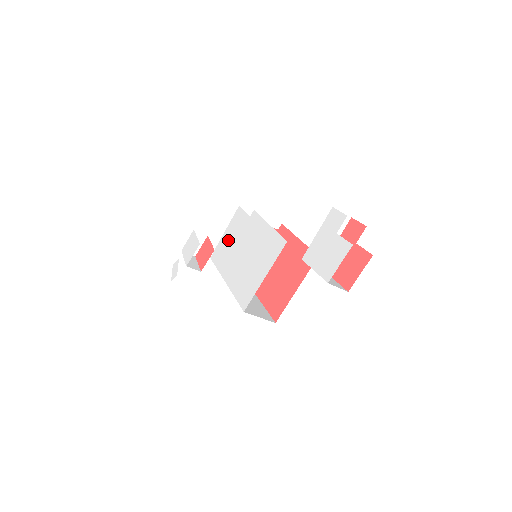
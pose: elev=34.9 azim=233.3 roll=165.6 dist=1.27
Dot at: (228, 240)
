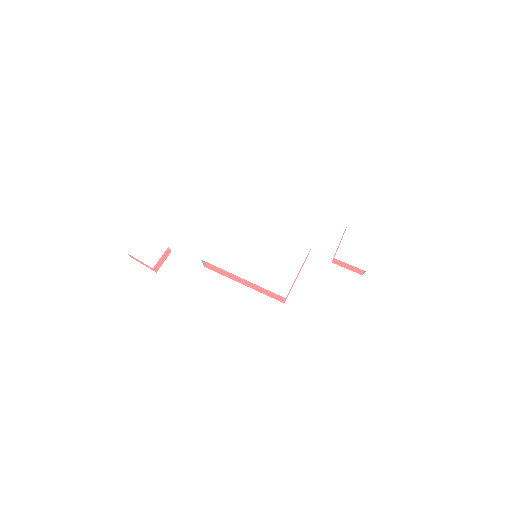
Dot at: (225, 244)
